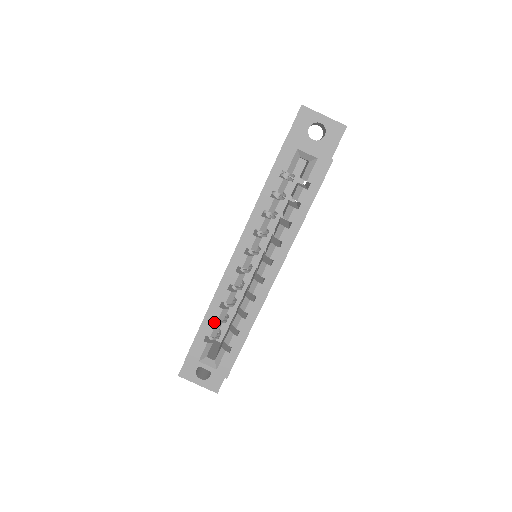
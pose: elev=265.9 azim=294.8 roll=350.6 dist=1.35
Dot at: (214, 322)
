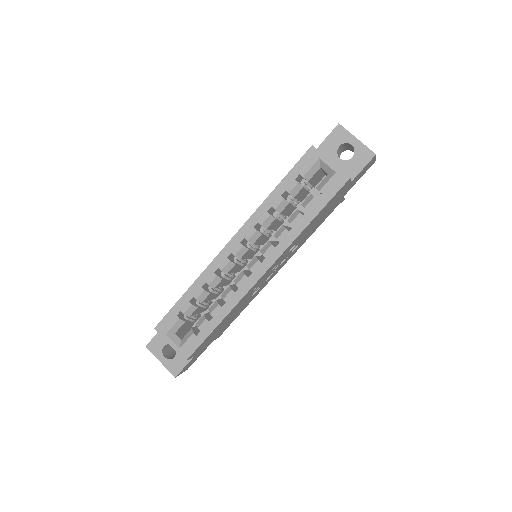
Dot at: (193, 302)
